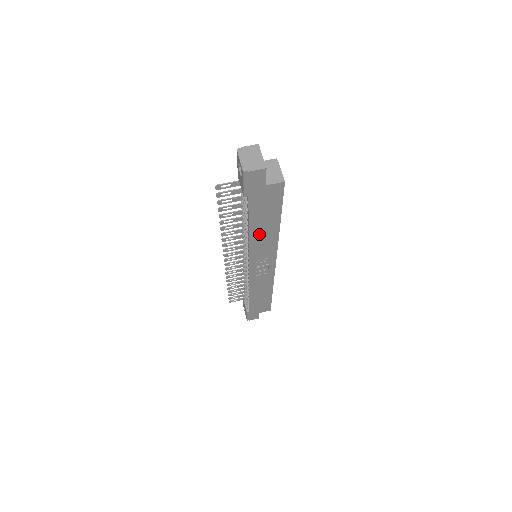
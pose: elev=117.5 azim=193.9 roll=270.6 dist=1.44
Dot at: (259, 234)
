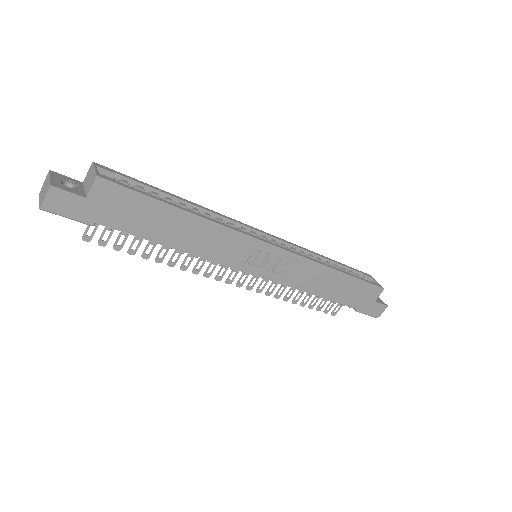
Dot at: (188, 240)
